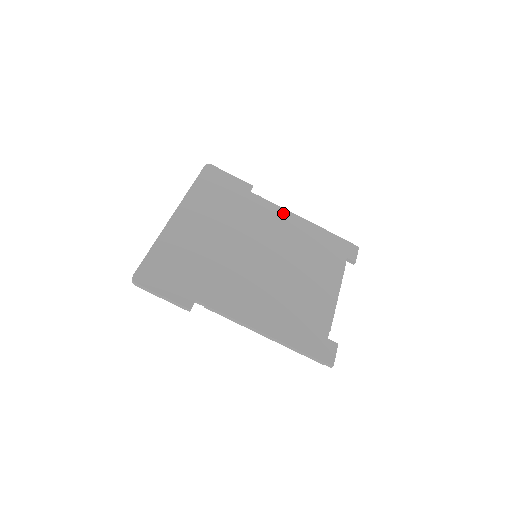
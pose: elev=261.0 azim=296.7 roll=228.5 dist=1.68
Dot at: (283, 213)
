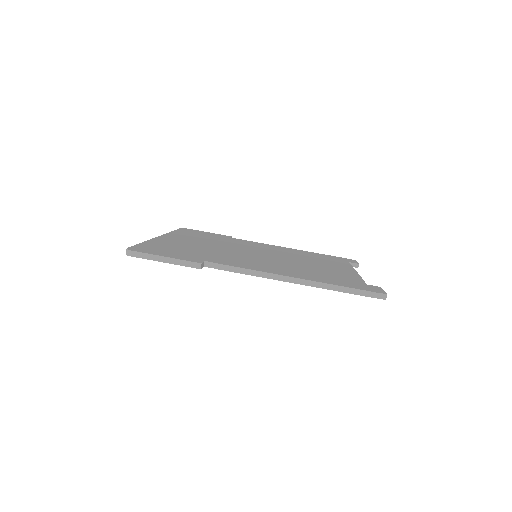
Dot at: (269, 245)
